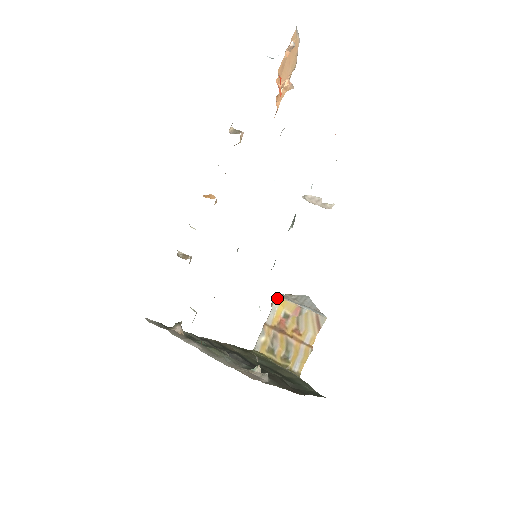
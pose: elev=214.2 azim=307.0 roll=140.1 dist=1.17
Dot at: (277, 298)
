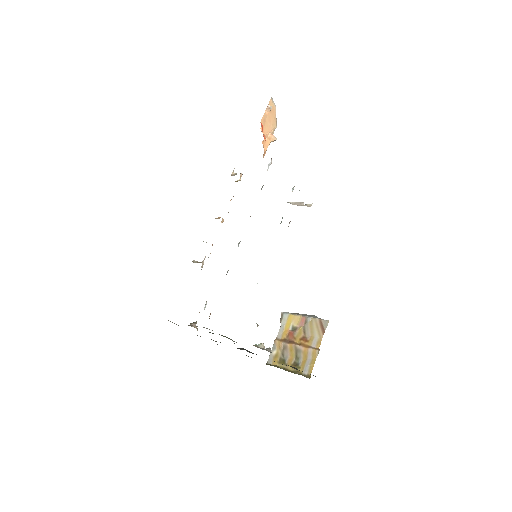
Dot at: (285, 314)
